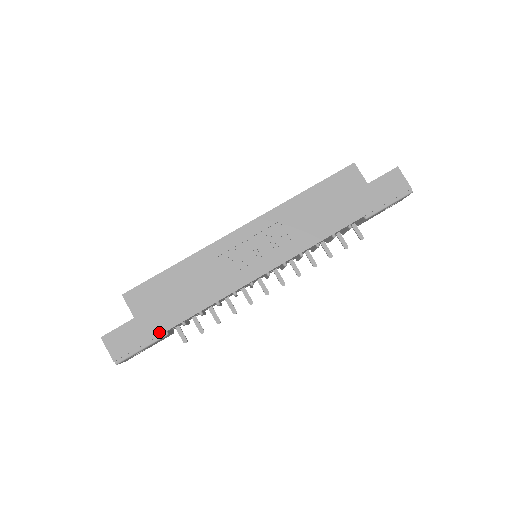
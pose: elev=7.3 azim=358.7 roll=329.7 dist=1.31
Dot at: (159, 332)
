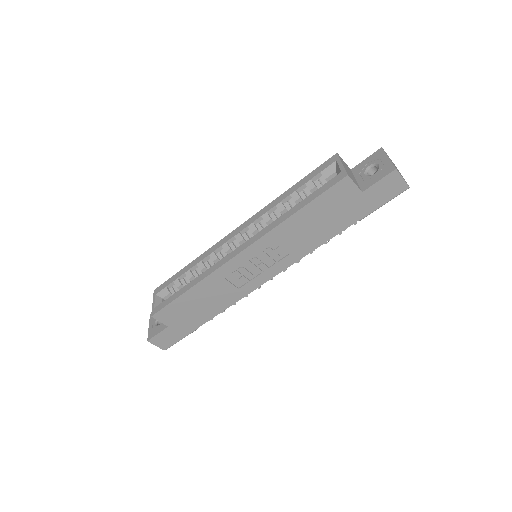
Dot at: (191, 330)
